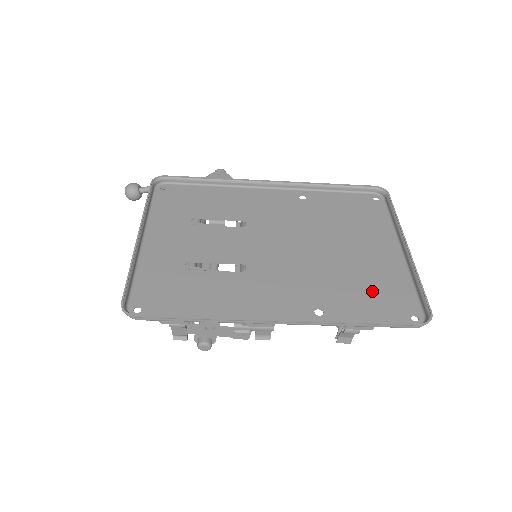
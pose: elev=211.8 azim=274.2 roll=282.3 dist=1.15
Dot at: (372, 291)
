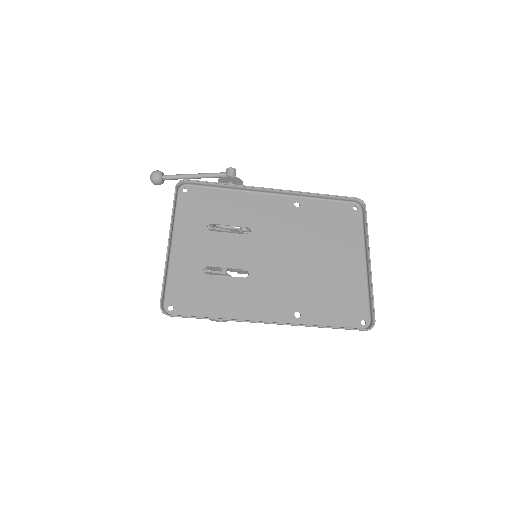
Dot at: (337, 298)
